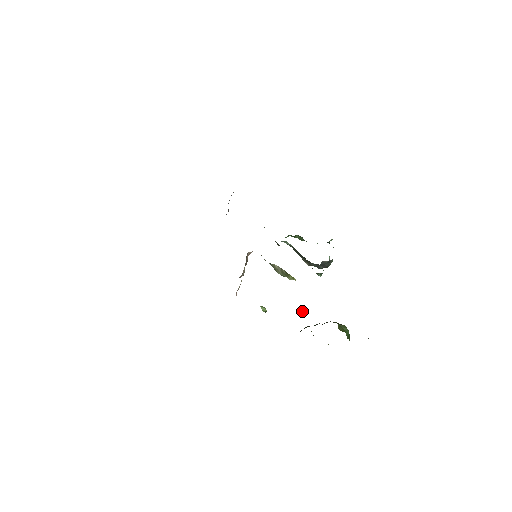
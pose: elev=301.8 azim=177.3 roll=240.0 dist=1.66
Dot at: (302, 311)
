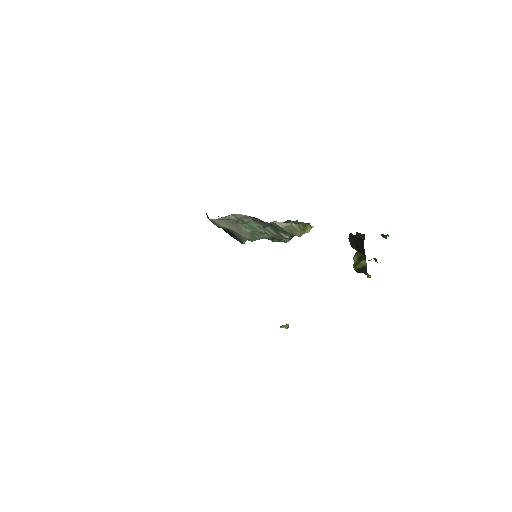
Dot at: (350, 233)
